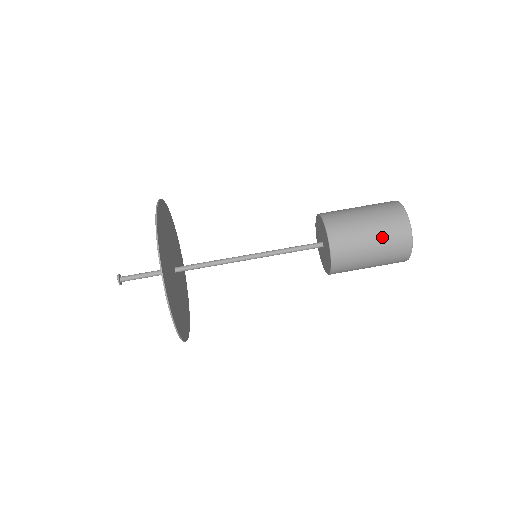
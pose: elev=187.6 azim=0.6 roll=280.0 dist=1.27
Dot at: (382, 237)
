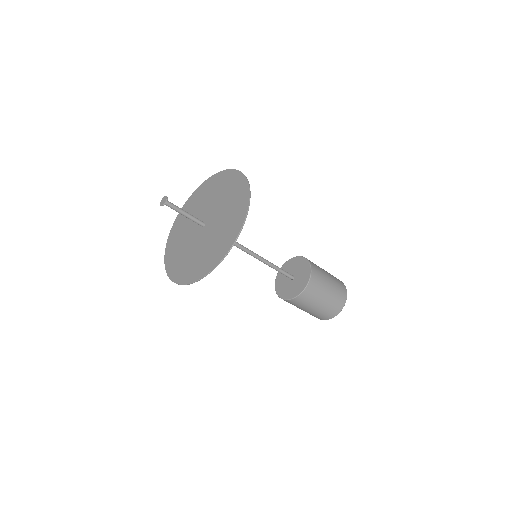
Dot at: (327, 305)
